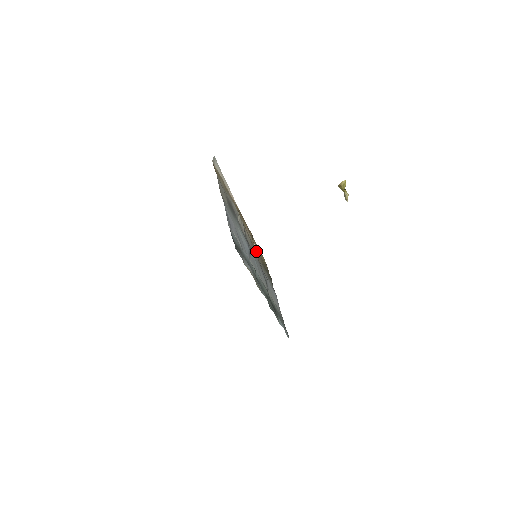
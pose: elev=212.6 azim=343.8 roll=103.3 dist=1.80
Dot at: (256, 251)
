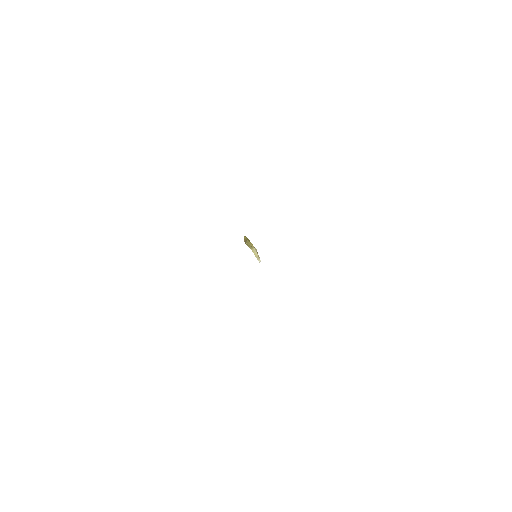
Dot at: occluded
